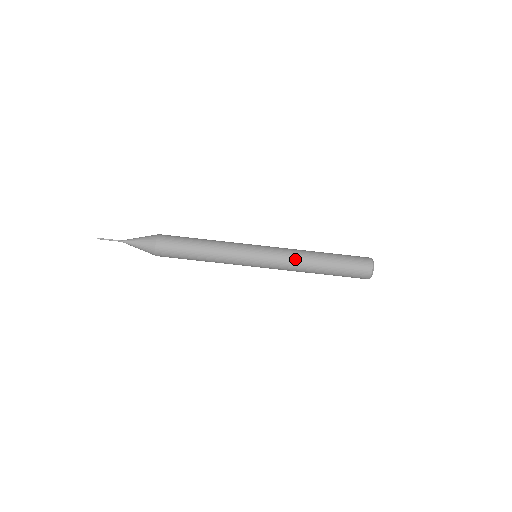
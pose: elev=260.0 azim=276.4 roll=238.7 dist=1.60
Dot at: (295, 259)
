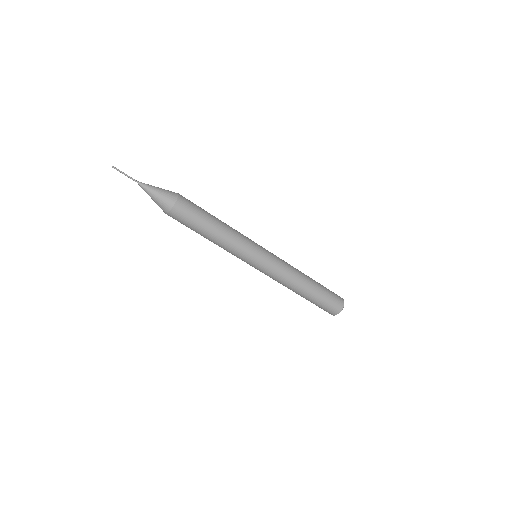
Dot at: (287, 279)
